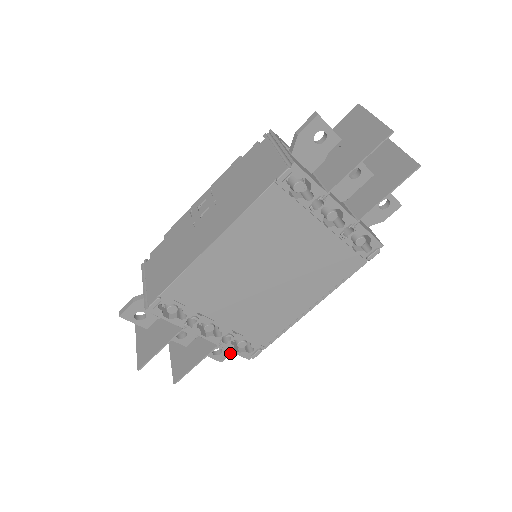
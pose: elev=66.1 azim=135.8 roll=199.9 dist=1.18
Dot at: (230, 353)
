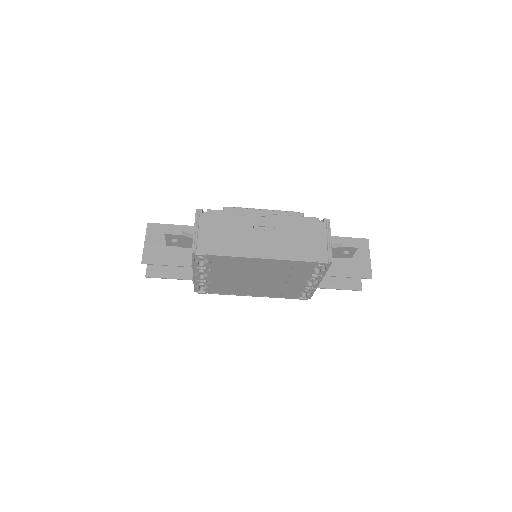
Dot at: occluded
